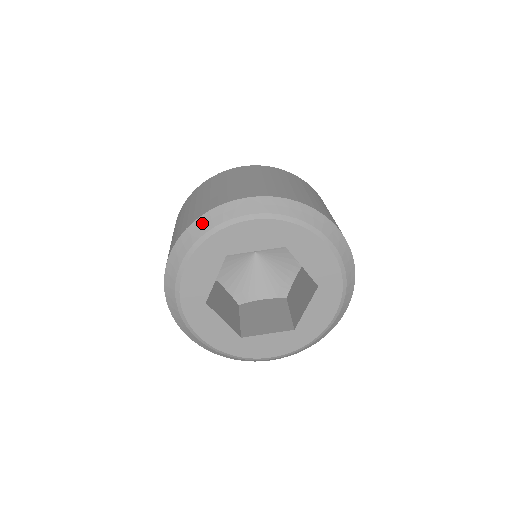
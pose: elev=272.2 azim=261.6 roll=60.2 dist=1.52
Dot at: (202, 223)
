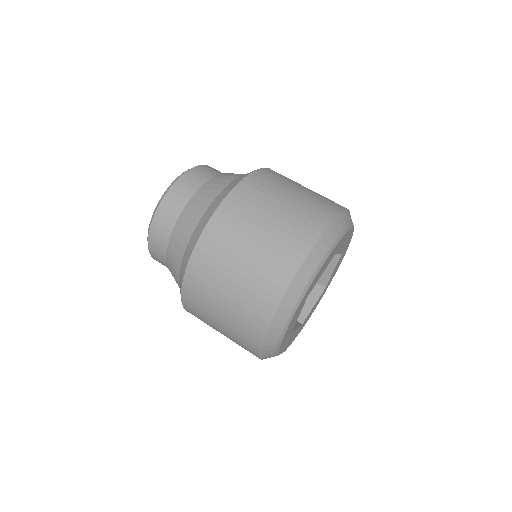
Dot at: (291, 295)
